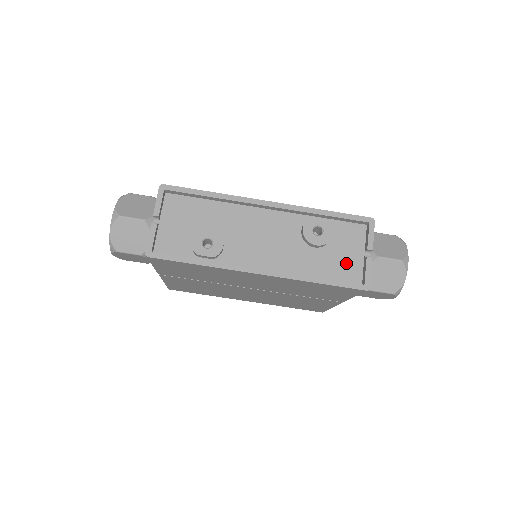
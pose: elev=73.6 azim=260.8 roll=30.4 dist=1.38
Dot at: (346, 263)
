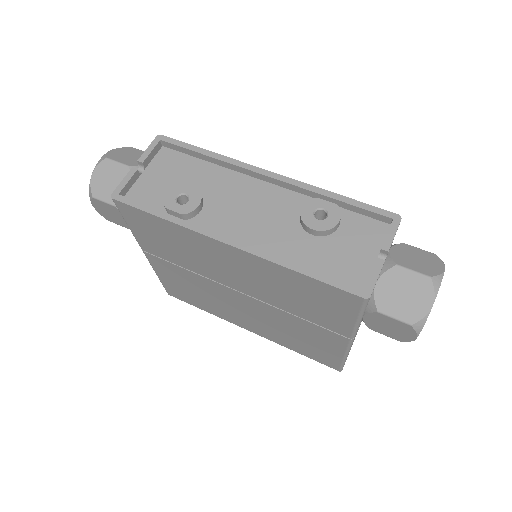
Dot at: (348, 262)
